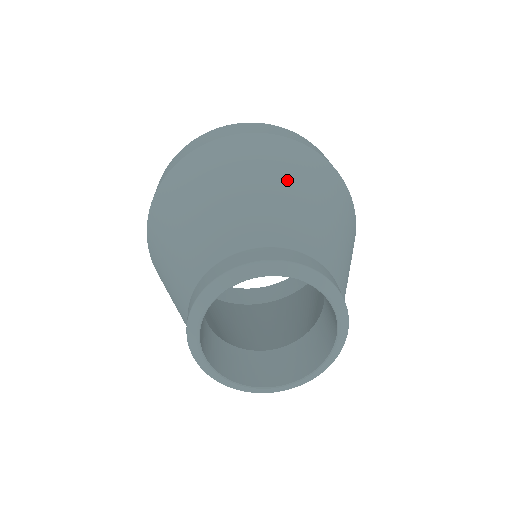
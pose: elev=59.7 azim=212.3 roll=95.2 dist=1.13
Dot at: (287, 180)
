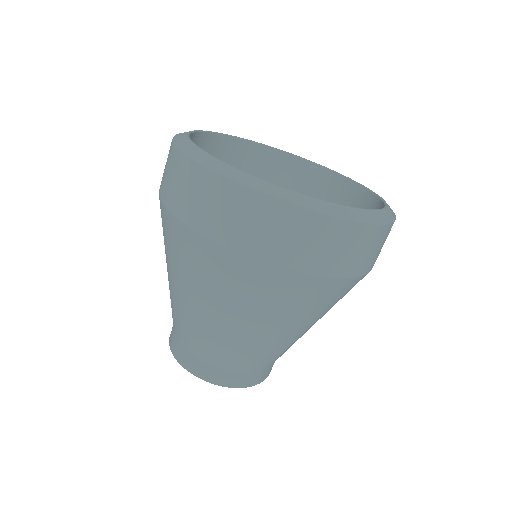
Dot at: (212, 305)
